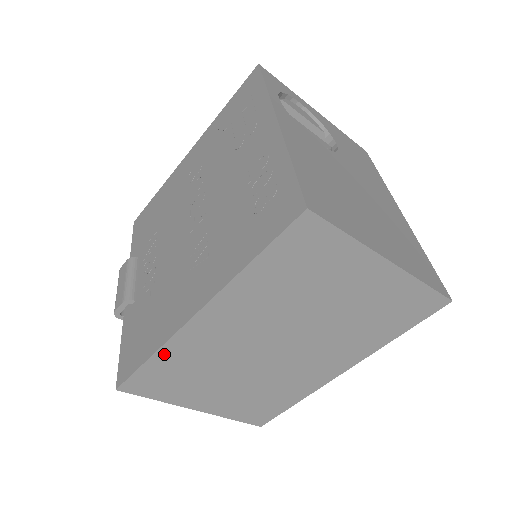
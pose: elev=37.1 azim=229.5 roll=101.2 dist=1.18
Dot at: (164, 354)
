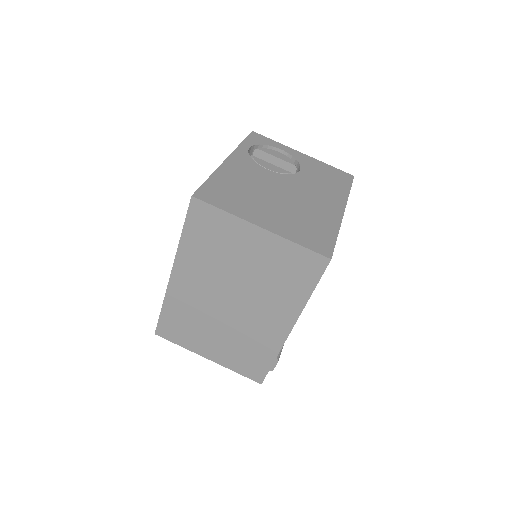
Dot at: (168, 305)
